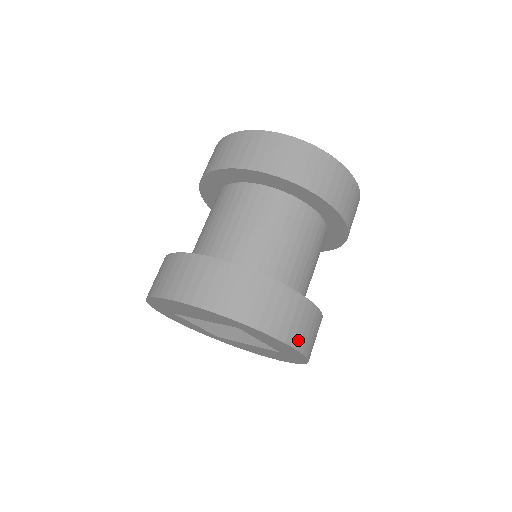
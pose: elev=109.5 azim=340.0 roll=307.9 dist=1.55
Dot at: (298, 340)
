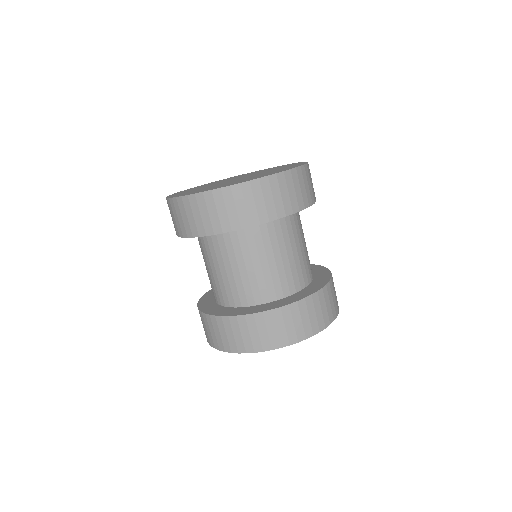
Dot at: (334, 312)
